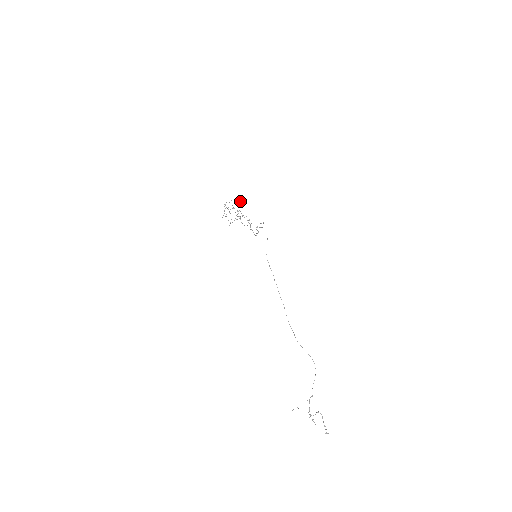
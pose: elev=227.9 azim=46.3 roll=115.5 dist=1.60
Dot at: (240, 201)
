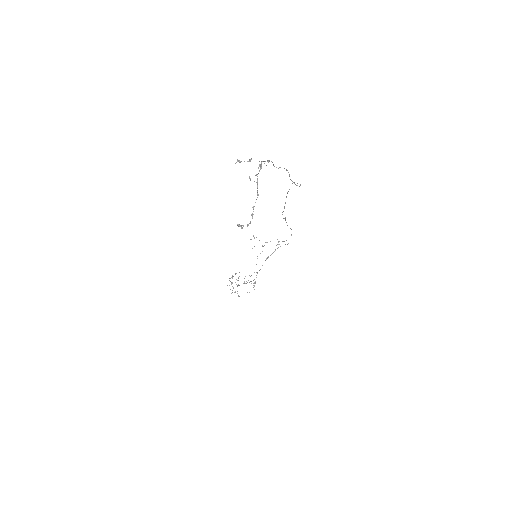
Dot at: occluded
